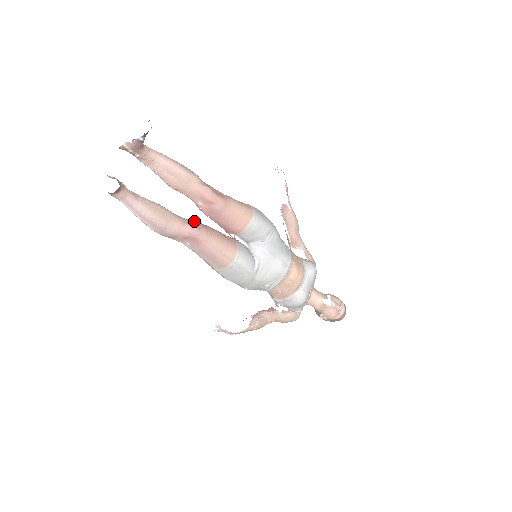
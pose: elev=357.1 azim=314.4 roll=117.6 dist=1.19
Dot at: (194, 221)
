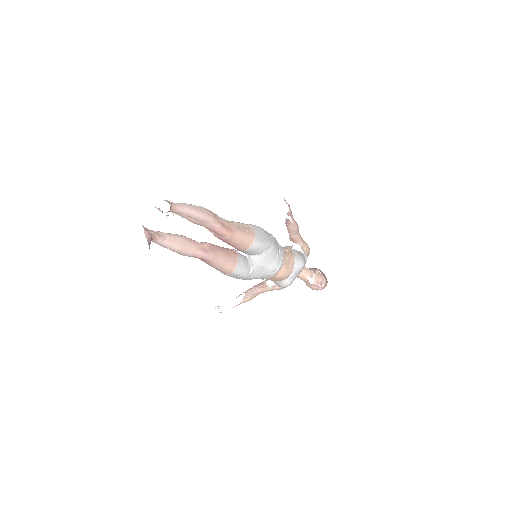
Dot at: (207, 246)
